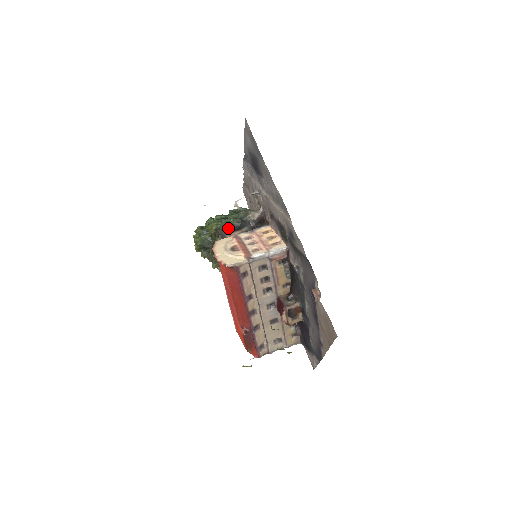
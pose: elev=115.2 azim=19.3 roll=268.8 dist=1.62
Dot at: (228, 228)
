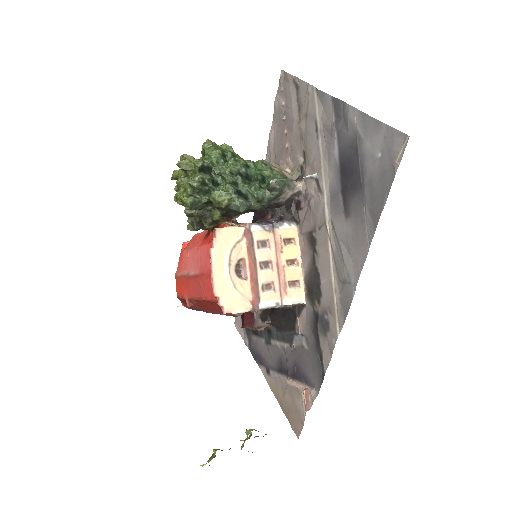
Dot at: (243, 212)
